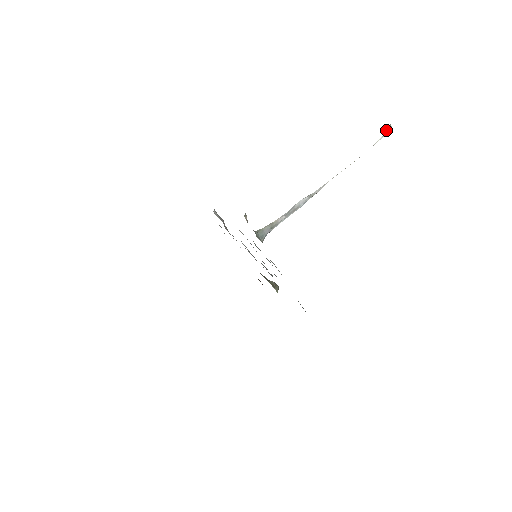
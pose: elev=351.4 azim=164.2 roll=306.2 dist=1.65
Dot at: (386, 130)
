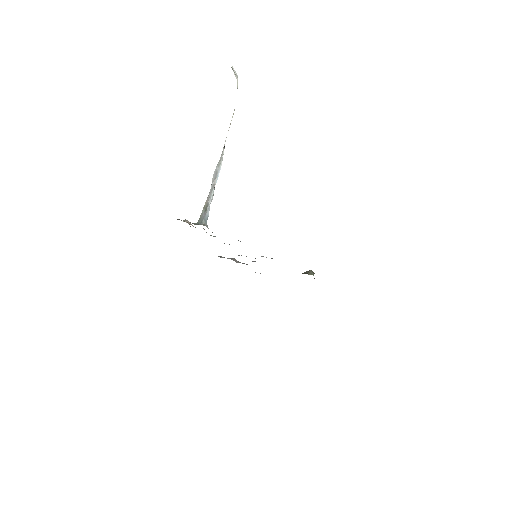
Dot at: occluded
